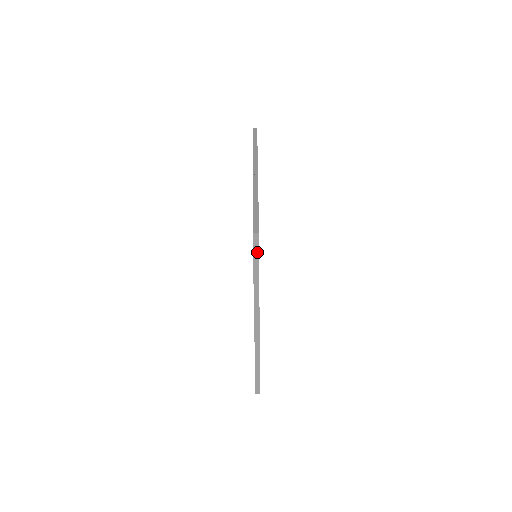
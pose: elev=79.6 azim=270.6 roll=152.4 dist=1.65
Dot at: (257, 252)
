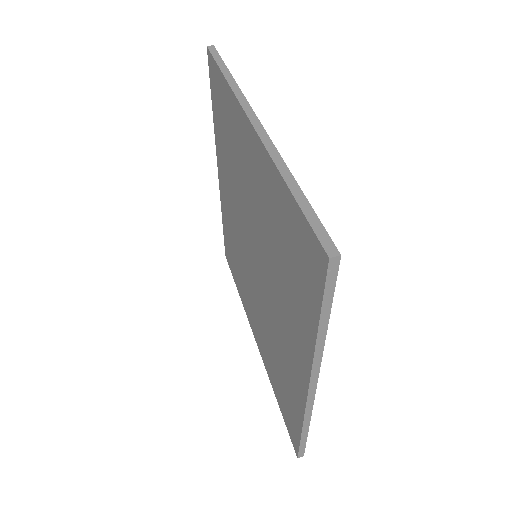
Dot at: (218, 57)
